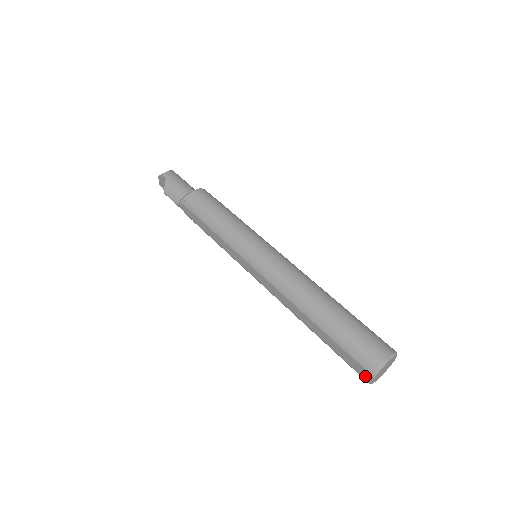
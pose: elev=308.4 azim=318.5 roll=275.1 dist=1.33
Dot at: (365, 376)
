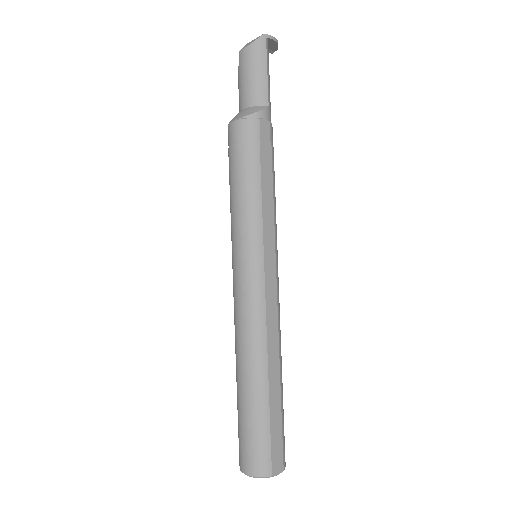
Dot at: occluded
